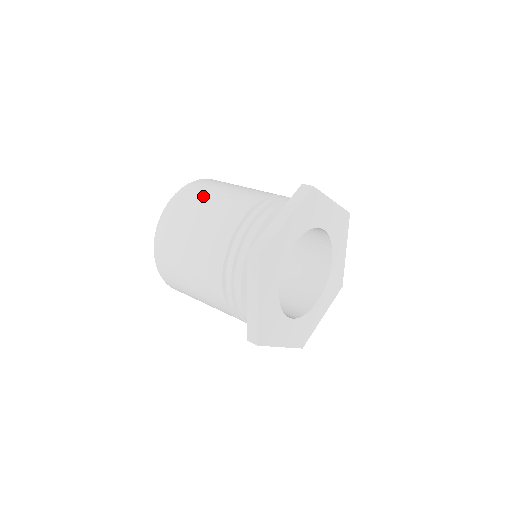
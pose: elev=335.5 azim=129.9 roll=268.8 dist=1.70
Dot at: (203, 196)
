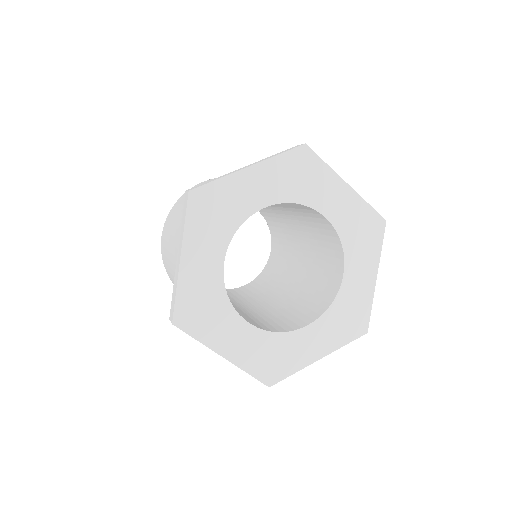
Dot at: (168, 234)
